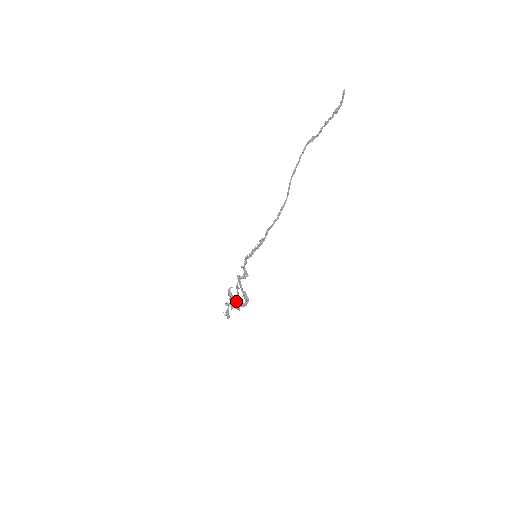
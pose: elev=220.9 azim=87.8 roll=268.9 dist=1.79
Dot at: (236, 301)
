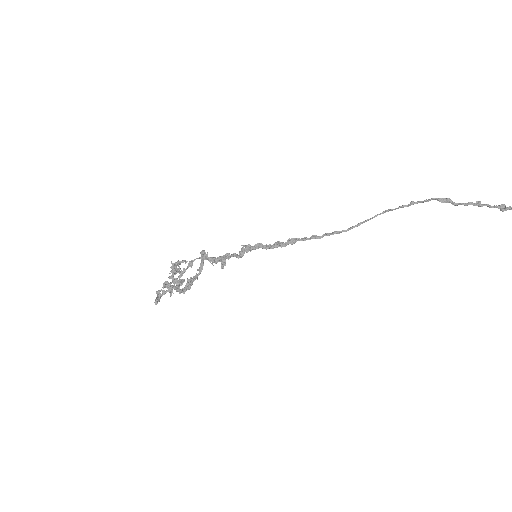
Dot at: (178, 282)
